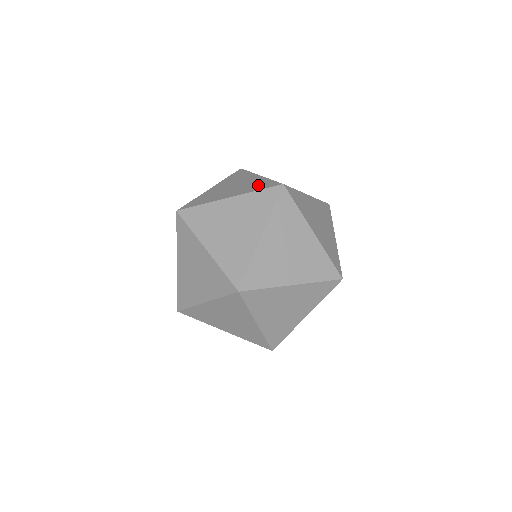
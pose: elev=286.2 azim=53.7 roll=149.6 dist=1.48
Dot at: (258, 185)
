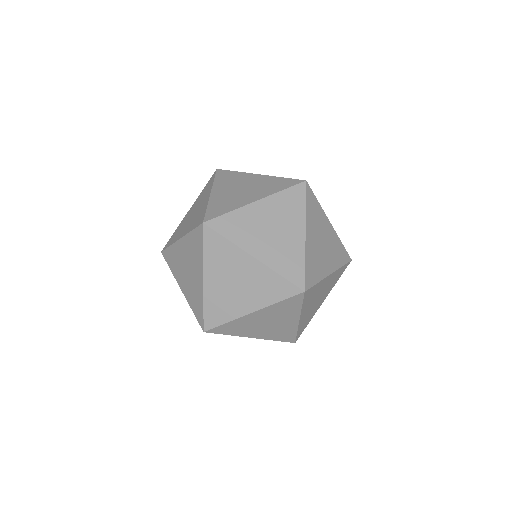
Dot at: occluded
